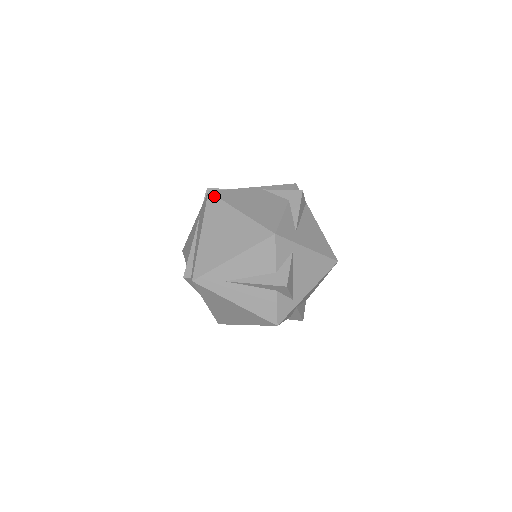
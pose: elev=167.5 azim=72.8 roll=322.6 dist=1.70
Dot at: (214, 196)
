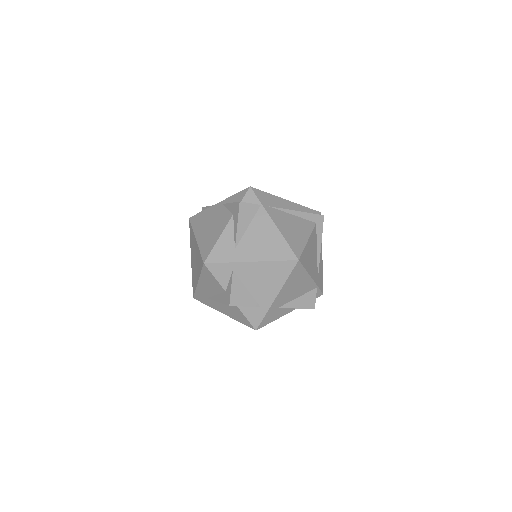
Dot at: (190, 223)
